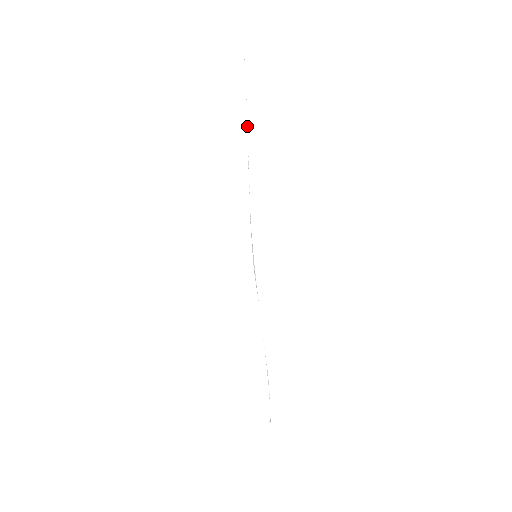
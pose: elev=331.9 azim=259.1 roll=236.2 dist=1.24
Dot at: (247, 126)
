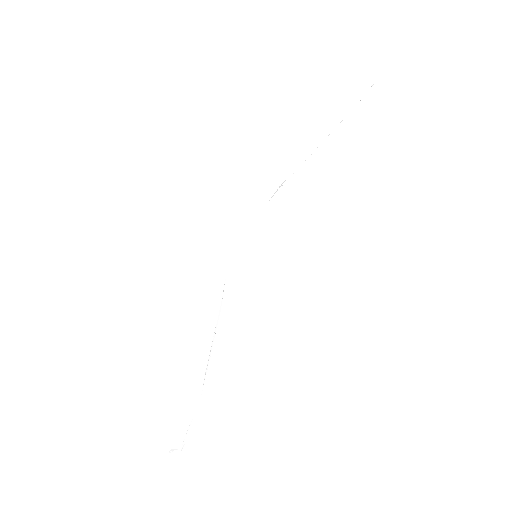
Dot at: (334, 129)
